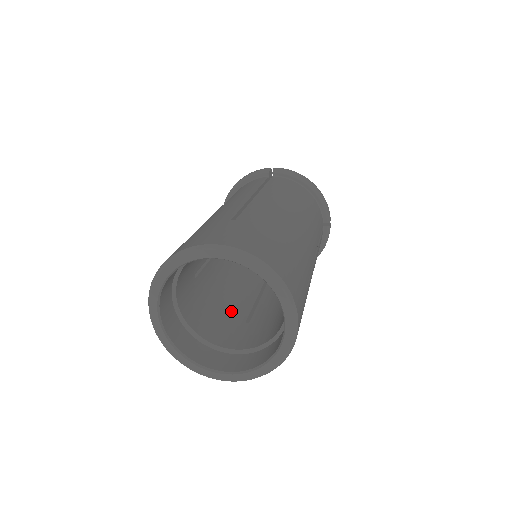
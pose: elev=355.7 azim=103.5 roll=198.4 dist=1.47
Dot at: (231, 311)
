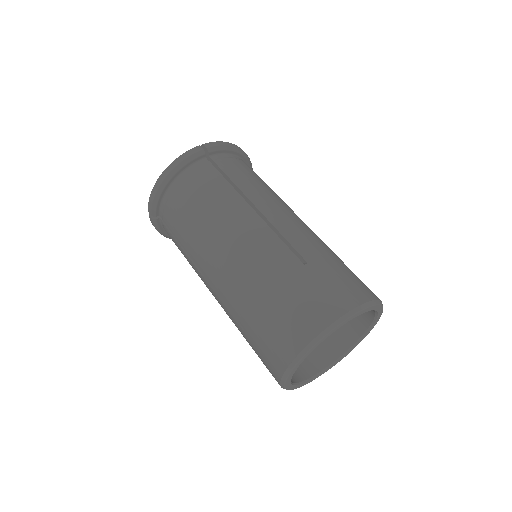
Dot at: occluded
